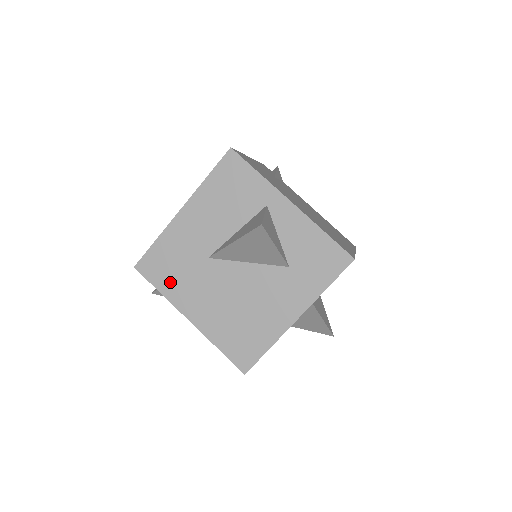
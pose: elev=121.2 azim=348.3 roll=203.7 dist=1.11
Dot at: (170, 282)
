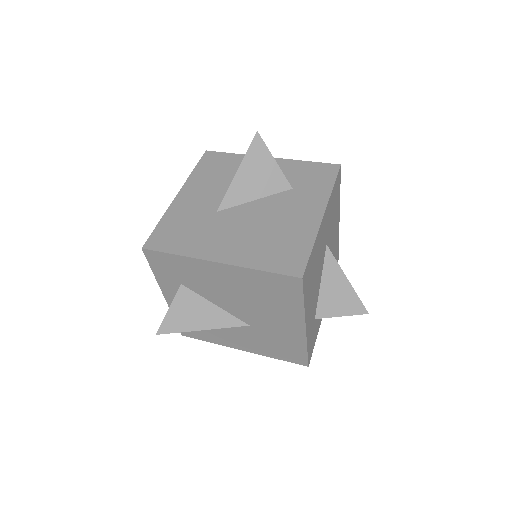
Dot at: (185, 243)
